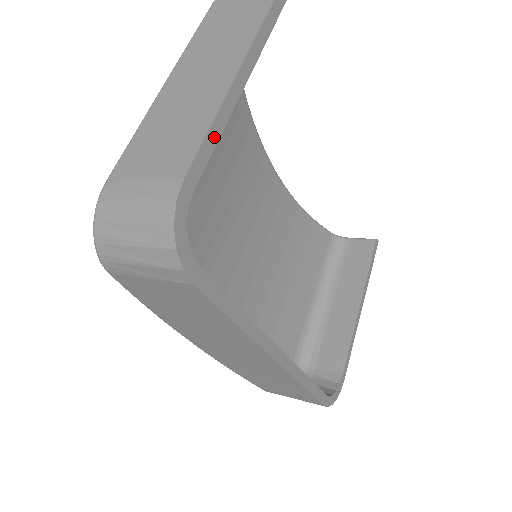
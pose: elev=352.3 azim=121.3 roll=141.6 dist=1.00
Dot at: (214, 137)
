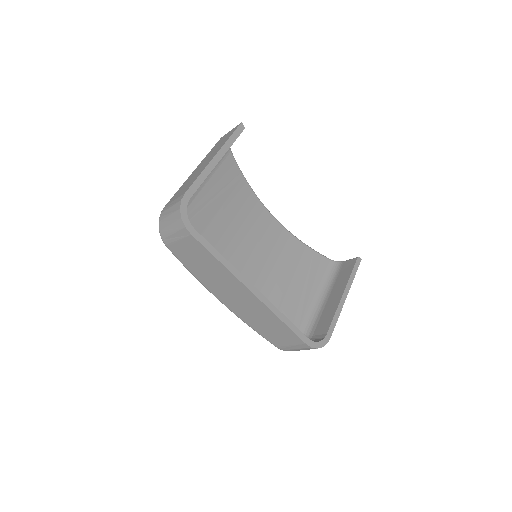
Dot at: (201, 180)
